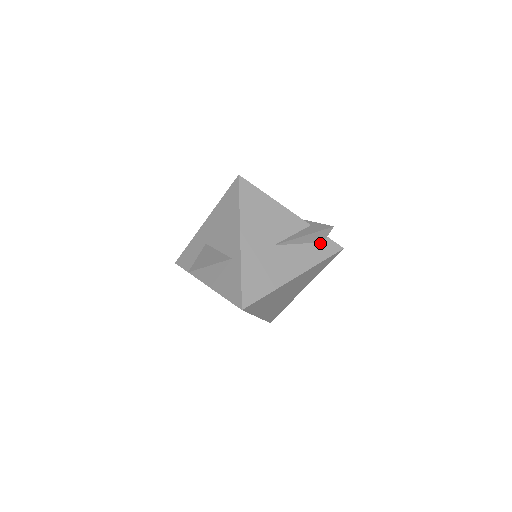
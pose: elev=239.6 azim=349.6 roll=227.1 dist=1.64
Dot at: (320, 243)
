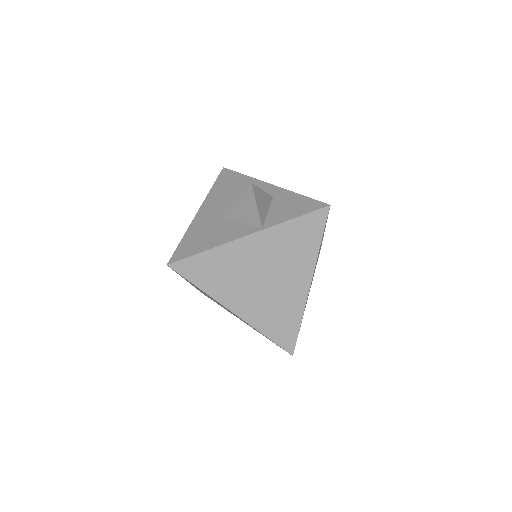
Dot at: occluded
